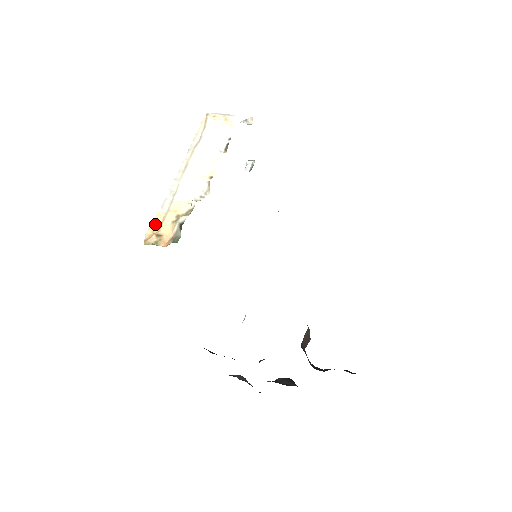
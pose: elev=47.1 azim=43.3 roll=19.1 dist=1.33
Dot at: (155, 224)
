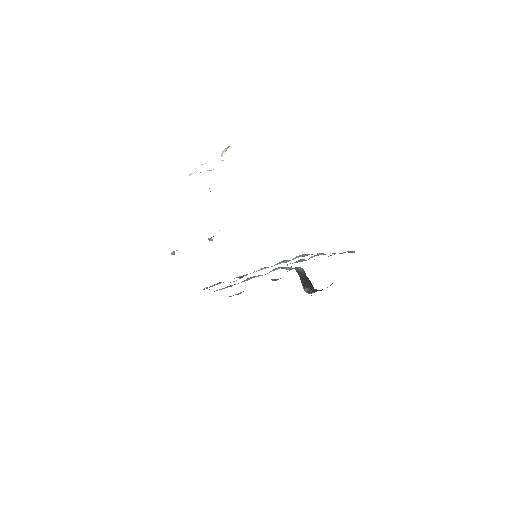
Dot at: occluded
